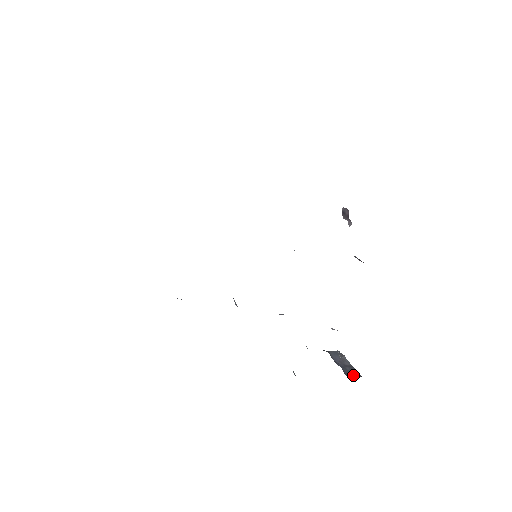
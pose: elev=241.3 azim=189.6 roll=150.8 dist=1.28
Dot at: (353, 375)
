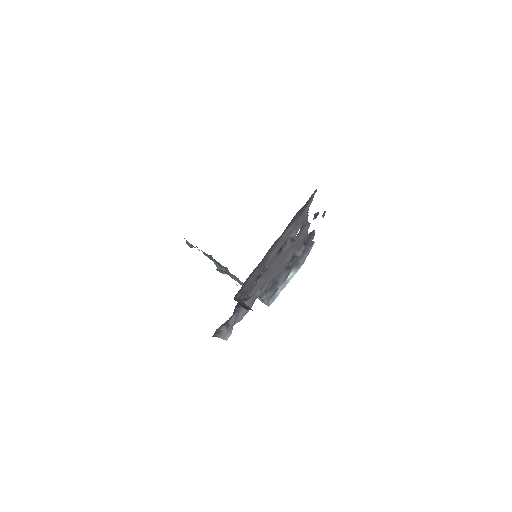
Dot at: (240, 304)
